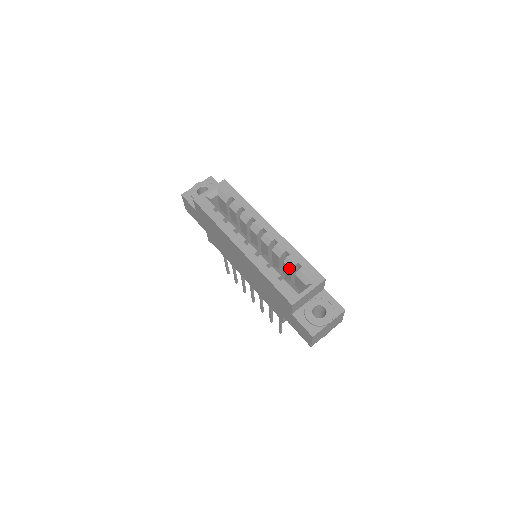
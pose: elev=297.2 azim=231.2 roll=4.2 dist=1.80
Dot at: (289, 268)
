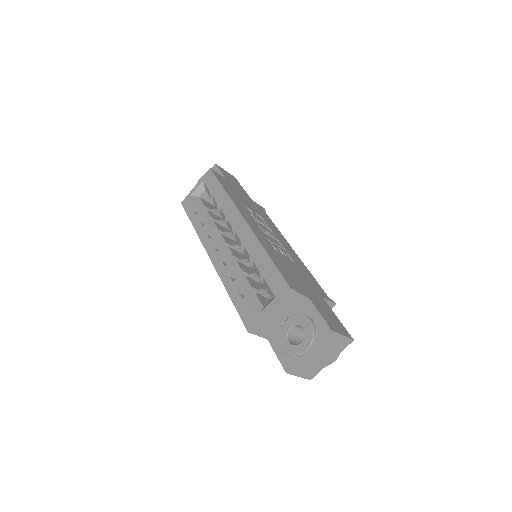
Dot at: occluded
